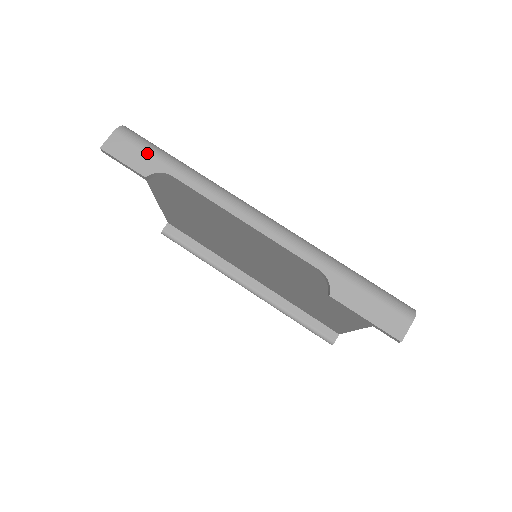
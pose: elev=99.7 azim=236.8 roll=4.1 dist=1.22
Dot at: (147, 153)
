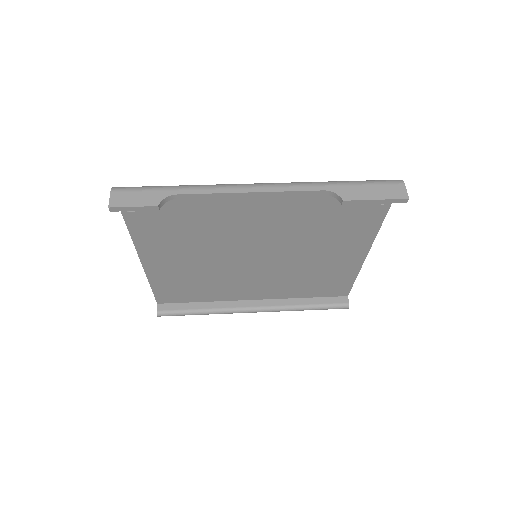
Dot at: (147, 191)
